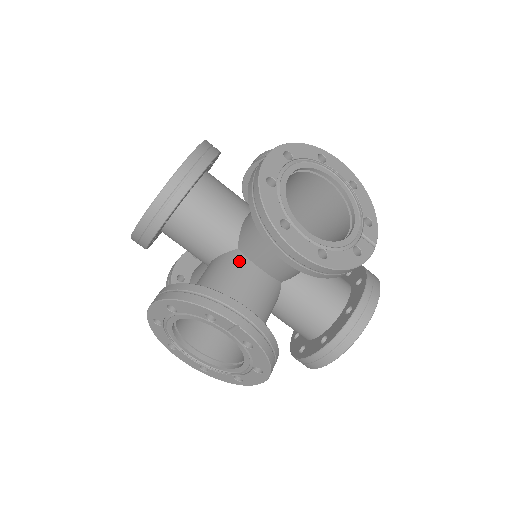
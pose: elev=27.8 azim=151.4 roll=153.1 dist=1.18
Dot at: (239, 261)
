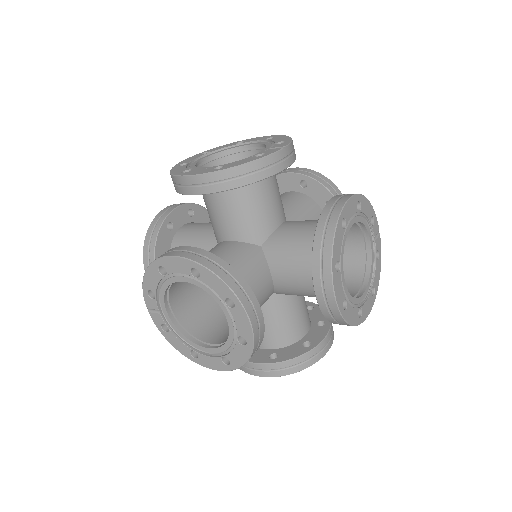
Dot at: (284, 302)
